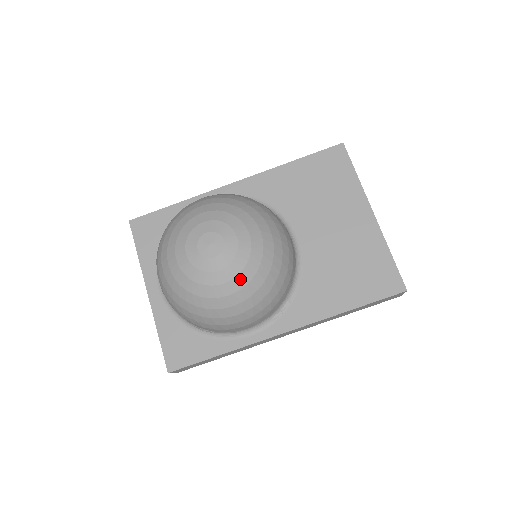
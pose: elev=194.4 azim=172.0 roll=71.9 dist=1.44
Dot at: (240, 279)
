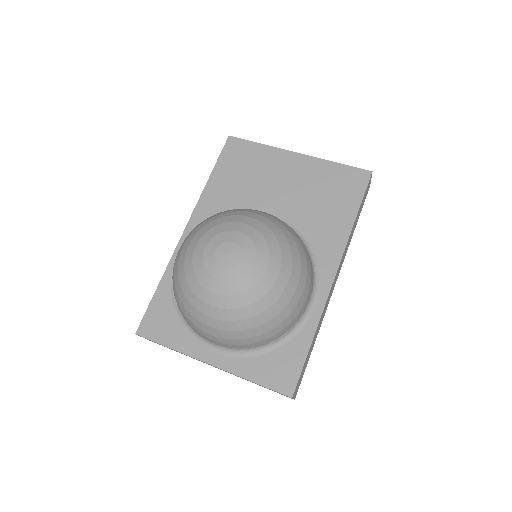
Dot at: (273, 256)
